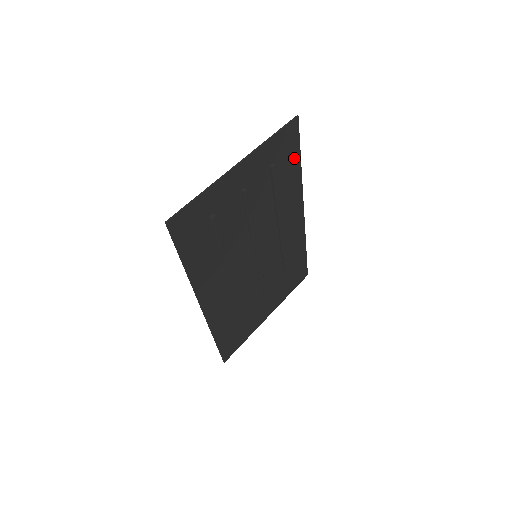
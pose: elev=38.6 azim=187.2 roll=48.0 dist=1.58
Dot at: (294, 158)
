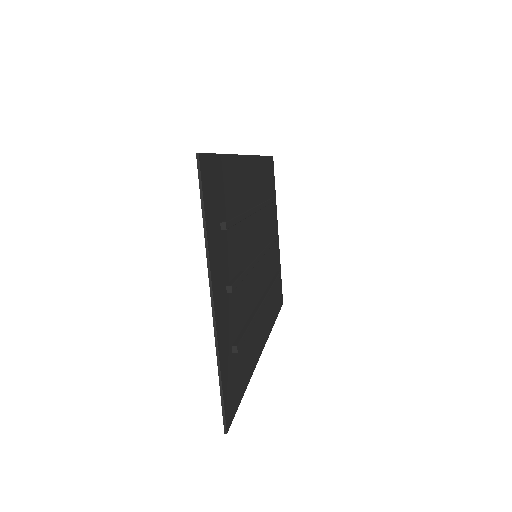
Dot at: (221, 170)
